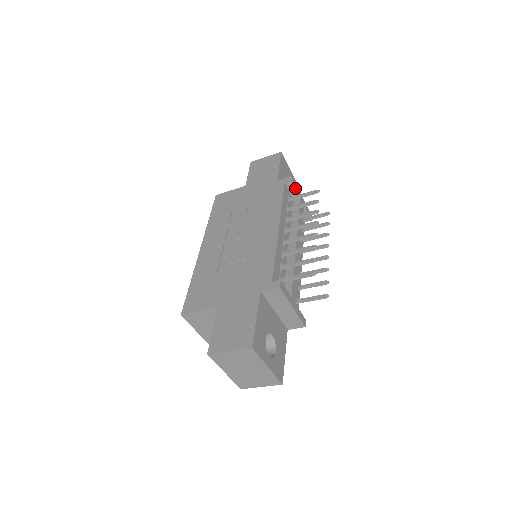
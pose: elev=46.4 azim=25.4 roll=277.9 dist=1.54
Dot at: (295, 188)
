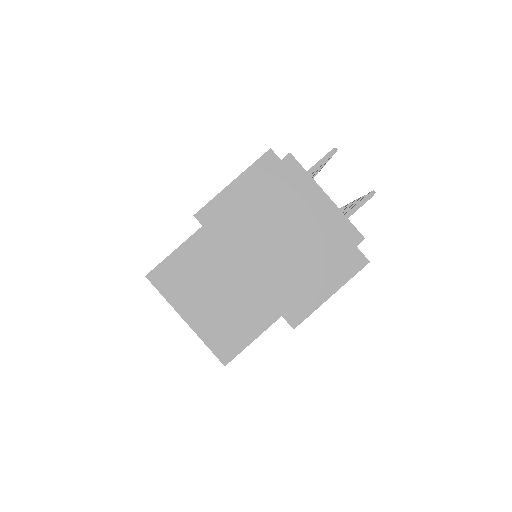
Dot at: occluded
